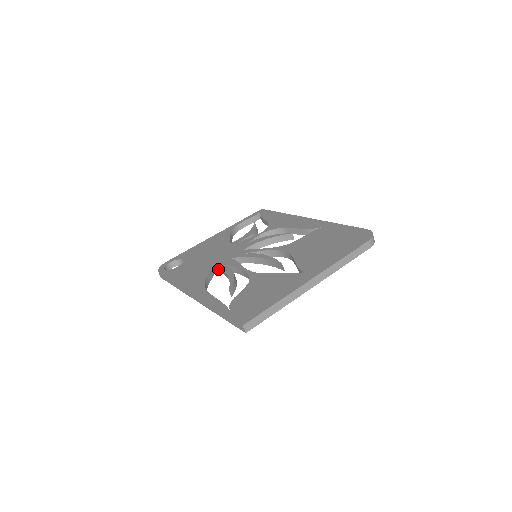
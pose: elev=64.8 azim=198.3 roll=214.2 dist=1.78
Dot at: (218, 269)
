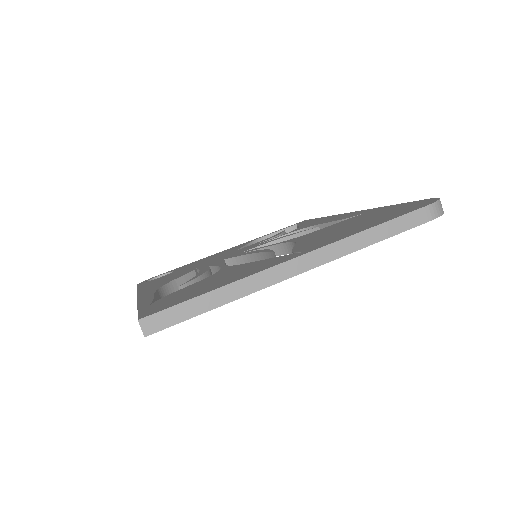
Dot at: occluded
